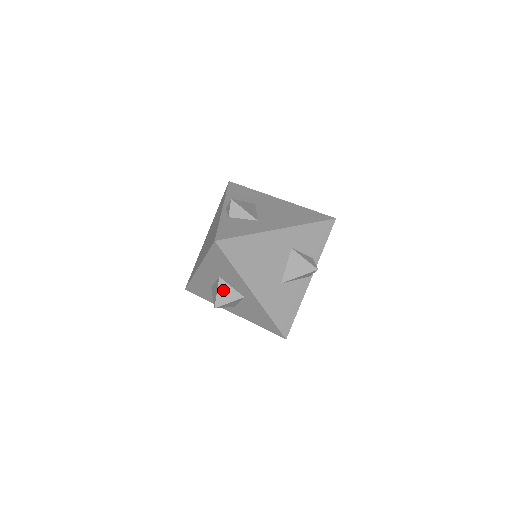
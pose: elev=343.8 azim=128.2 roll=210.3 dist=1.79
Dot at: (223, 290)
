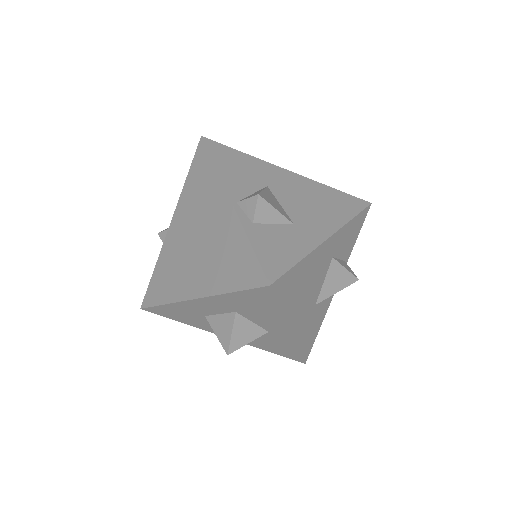
Dot at: (240, 329)
